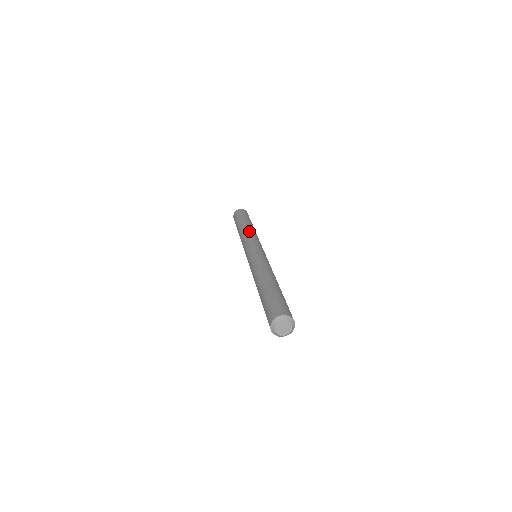
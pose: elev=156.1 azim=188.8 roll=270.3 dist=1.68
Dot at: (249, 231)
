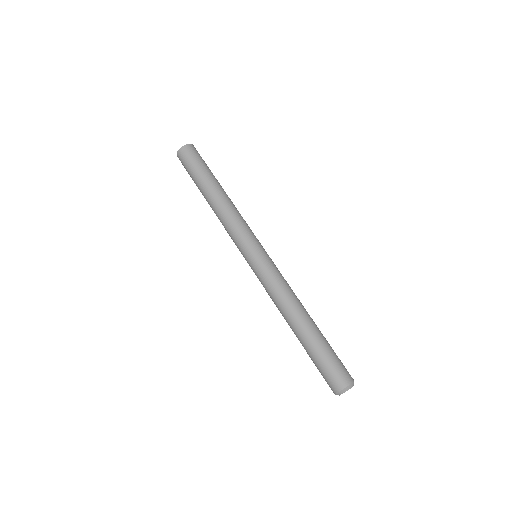
Dot at: (232, 209)
